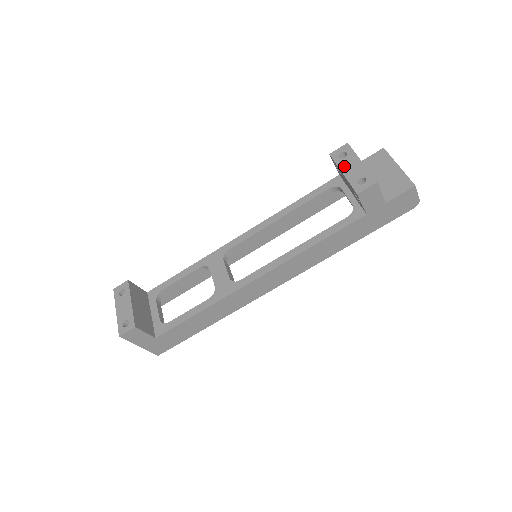
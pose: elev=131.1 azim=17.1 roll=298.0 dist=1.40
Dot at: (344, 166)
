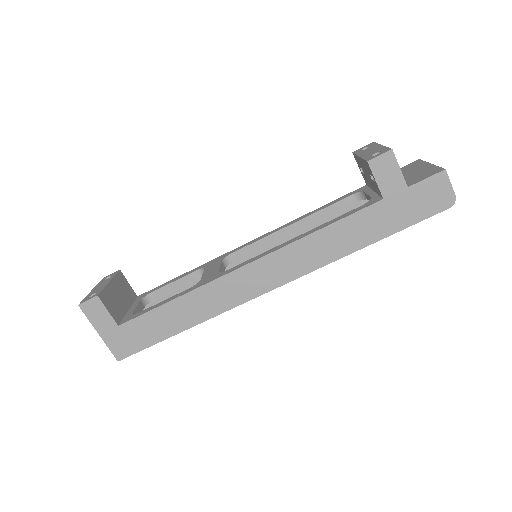
Dot at: (363, 152)
